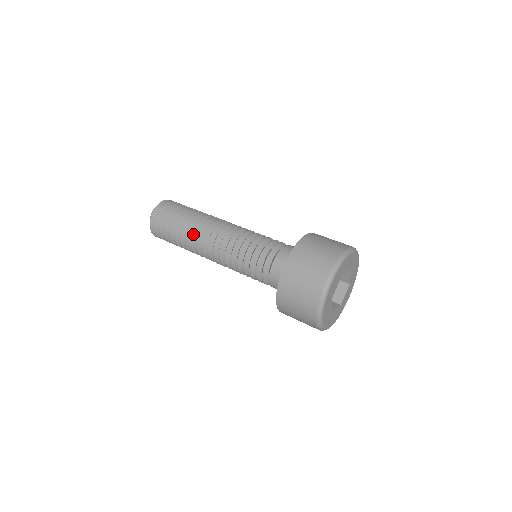
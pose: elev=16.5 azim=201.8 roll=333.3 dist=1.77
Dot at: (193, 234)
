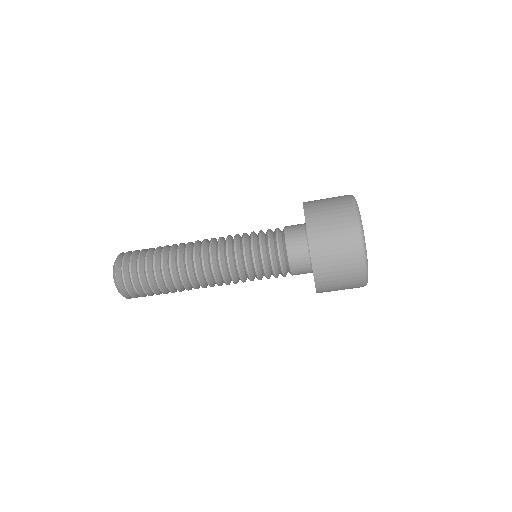
Dot at: (184, 284)
